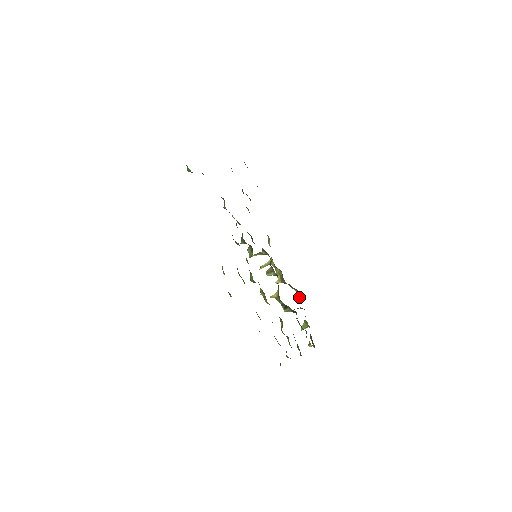
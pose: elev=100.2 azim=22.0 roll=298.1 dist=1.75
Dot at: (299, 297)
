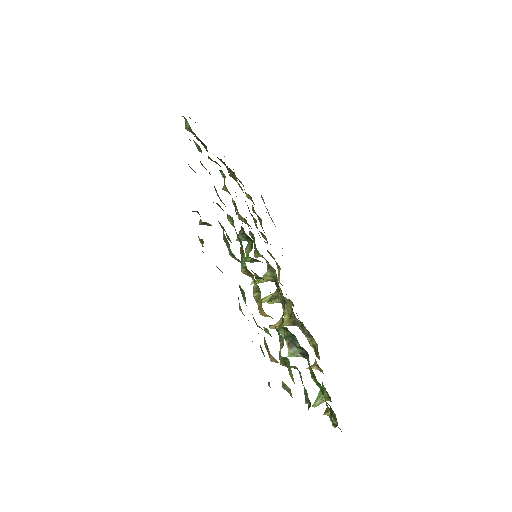
Dot at: (315, 353)
